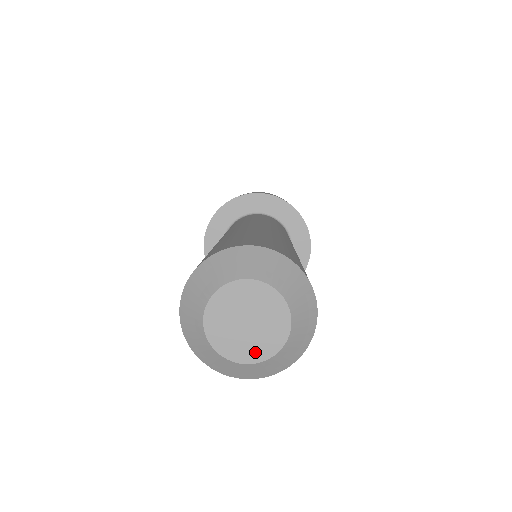
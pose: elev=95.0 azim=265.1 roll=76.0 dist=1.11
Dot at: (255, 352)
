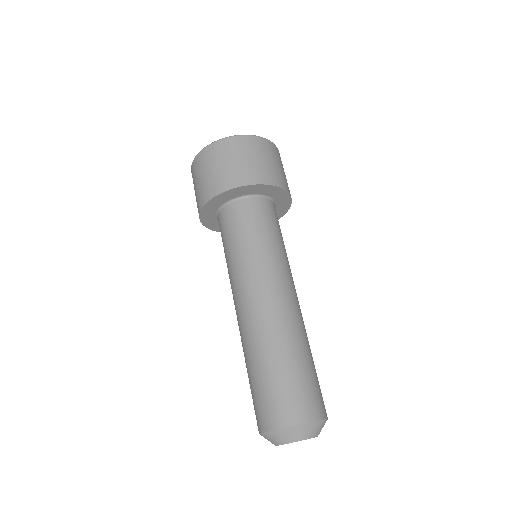
Dot at: occluded
